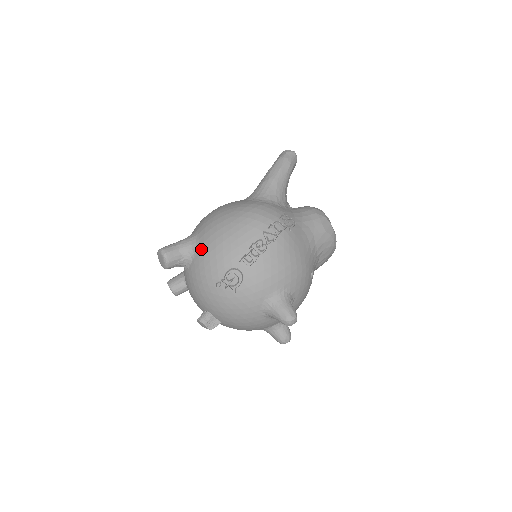
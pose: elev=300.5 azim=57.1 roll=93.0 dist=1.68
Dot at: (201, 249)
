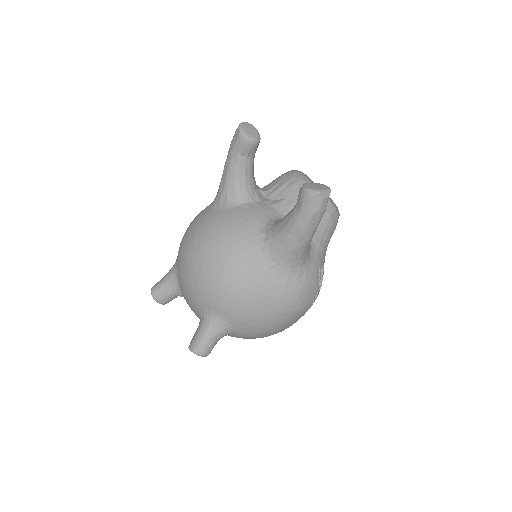
Dot at: (242, 336)
